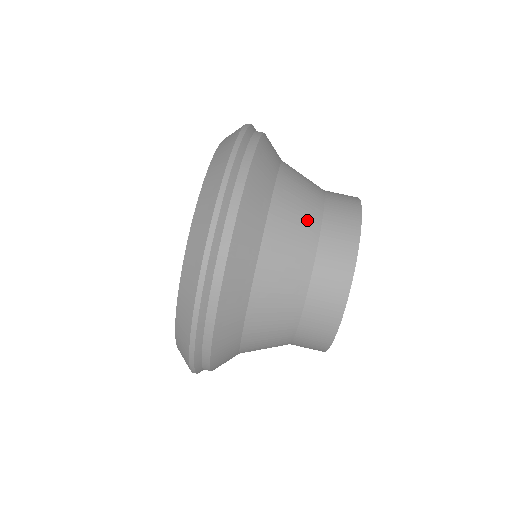
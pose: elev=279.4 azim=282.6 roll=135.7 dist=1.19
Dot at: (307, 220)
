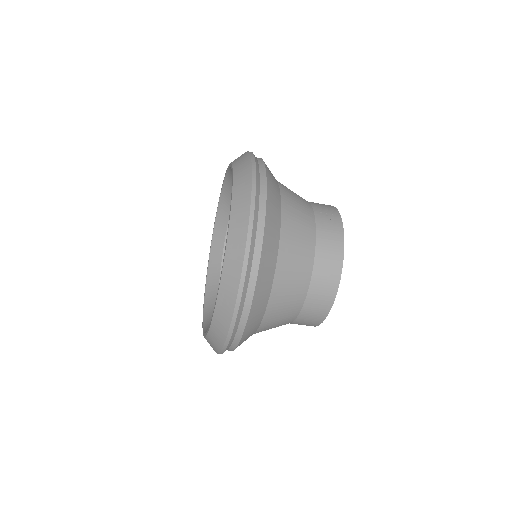
Dot at: occluded
